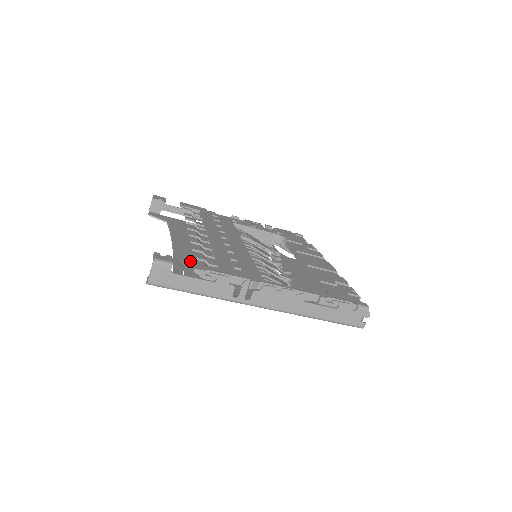
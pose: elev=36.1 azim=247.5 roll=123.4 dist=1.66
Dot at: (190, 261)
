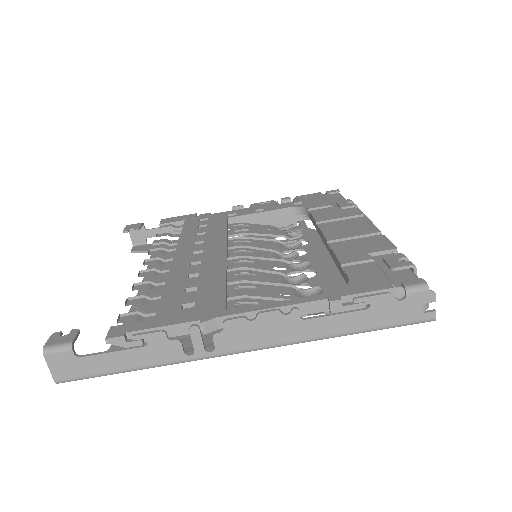
Dot at: (153, 306)
